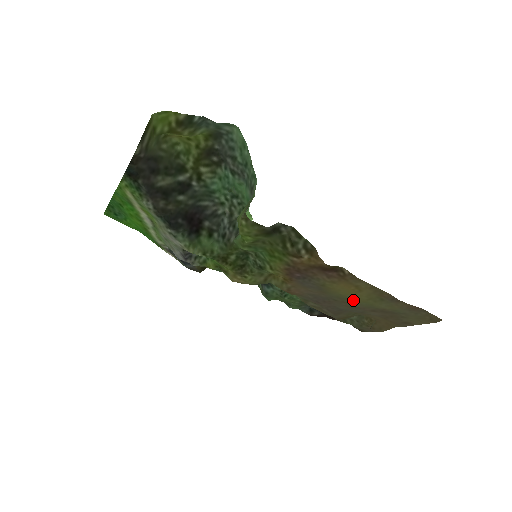
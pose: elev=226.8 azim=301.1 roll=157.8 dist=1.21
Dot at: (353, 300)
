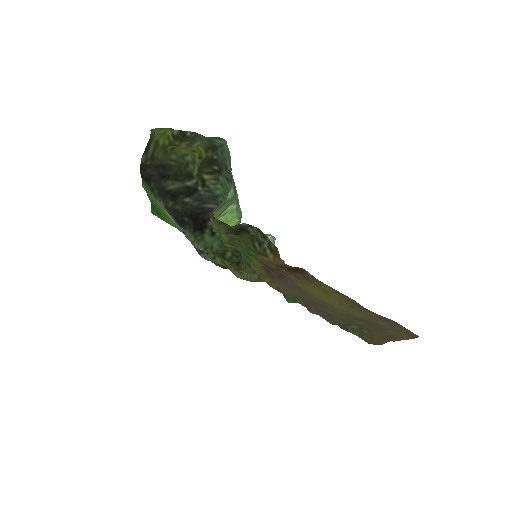
Dot at: (330, 305)
